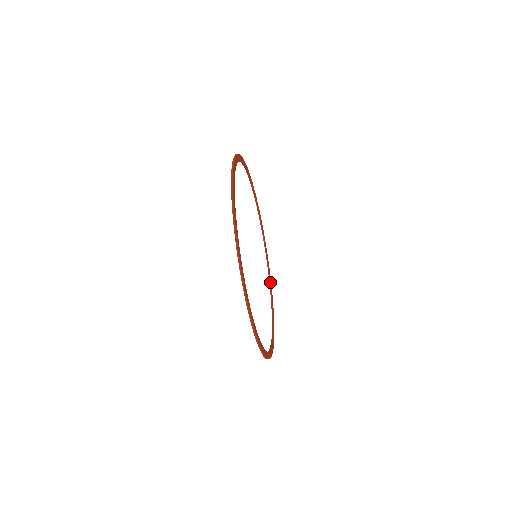
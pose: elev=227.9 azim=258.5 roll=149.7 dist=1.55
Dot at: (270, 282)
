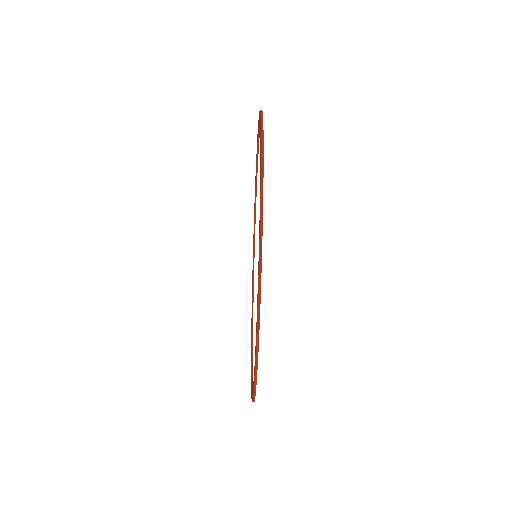
Dot at: (254, 247)
